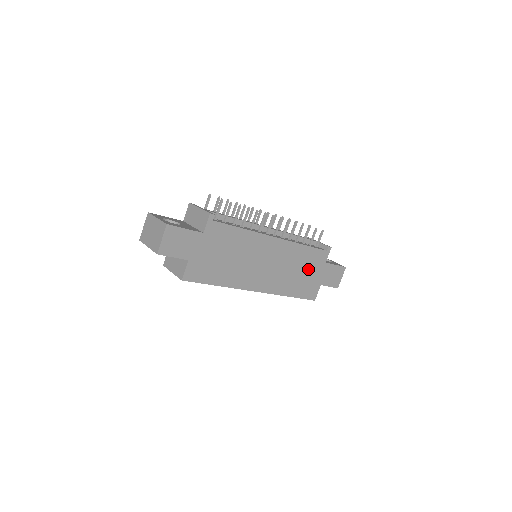
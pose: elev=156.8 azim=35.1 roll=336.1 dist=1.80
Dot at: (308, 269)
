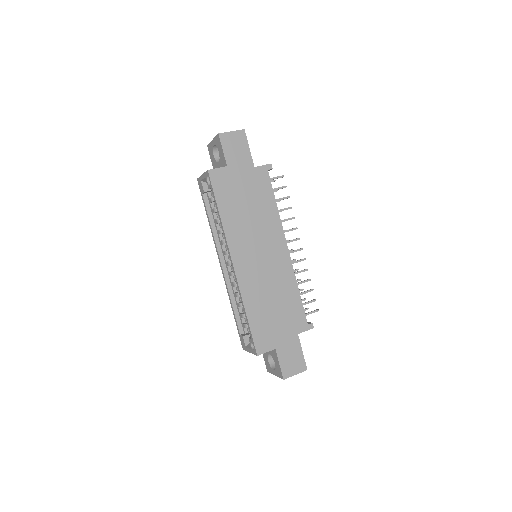
Dot at: (281, 315)
